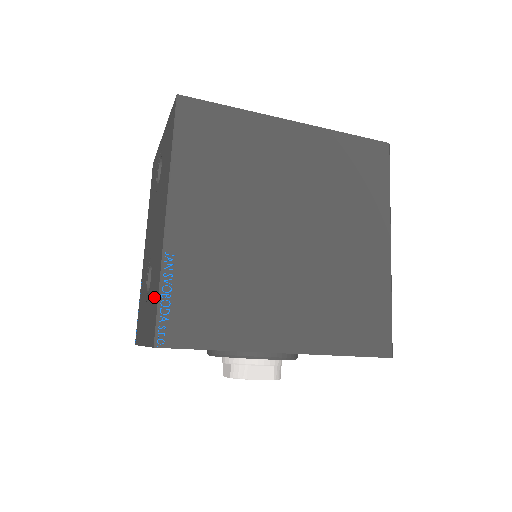
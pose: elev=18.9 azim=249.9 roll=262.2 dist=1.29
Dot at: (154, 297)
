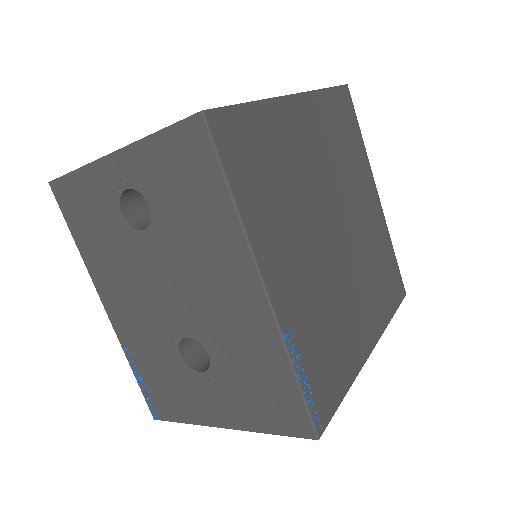
Dot at: (267, 385)
